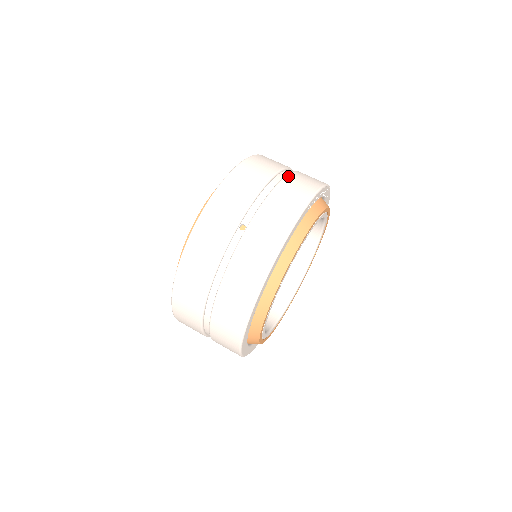
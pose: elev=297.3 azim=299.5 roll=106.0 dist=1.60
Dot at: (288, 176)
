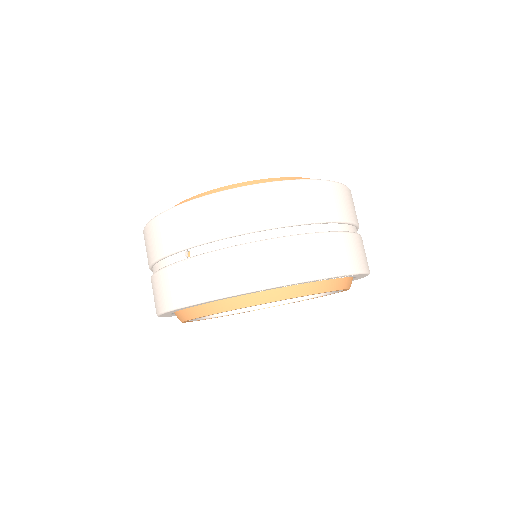
Dot at: (282, 240)
